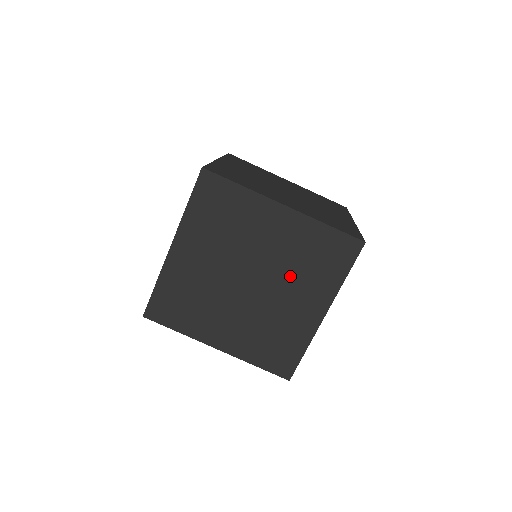
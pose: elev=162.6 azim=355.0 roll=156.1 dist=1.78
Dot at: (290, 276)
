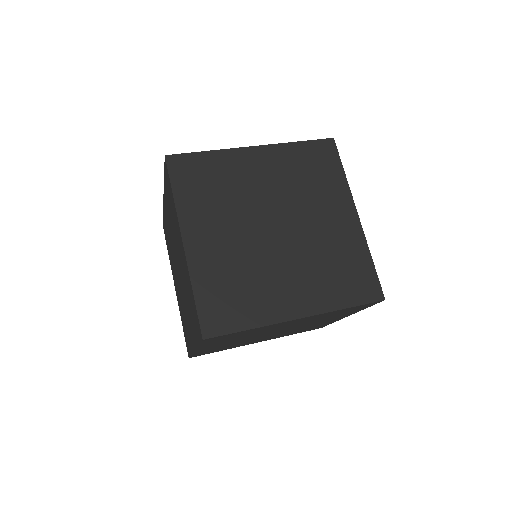
Dot at: (309, 260)
